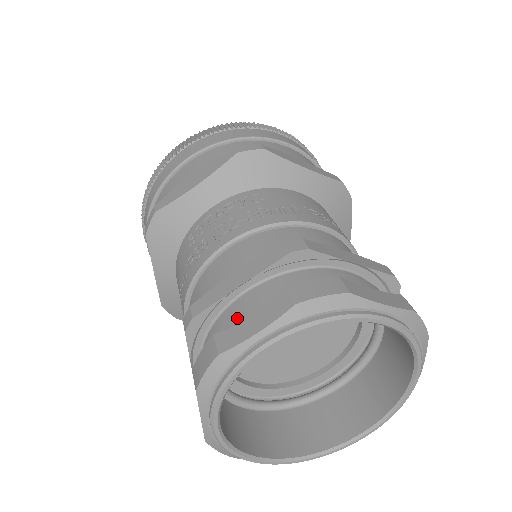
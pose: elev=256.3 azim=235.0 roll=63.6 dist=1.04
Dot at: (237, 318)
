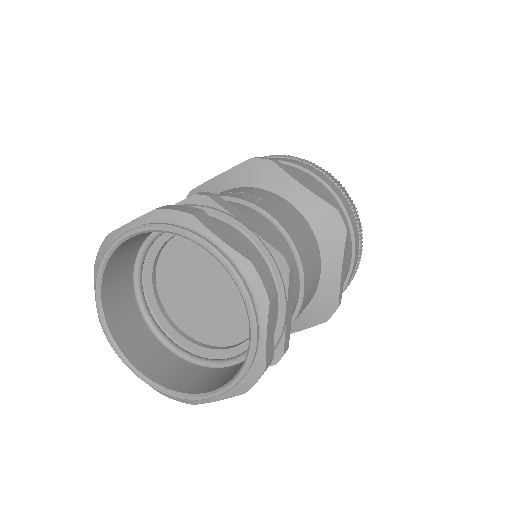
Dot at: occluded
